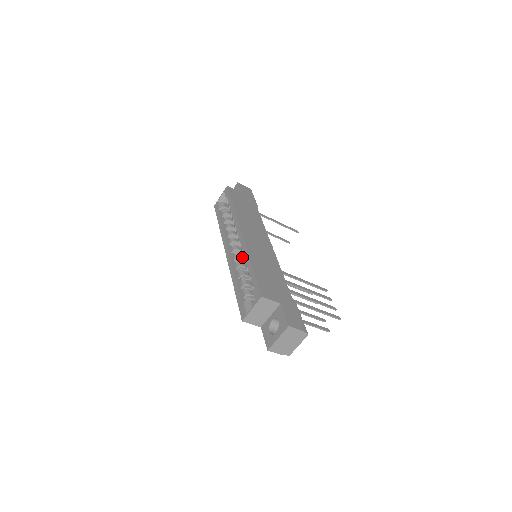
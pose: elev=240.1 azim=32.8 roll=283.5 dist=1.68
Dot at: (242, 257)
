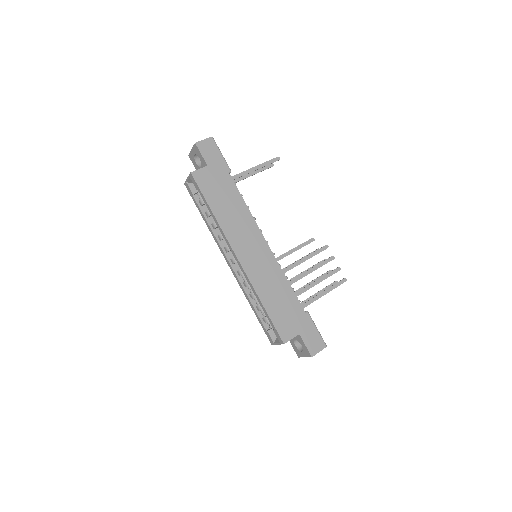
Dot at: occluded
